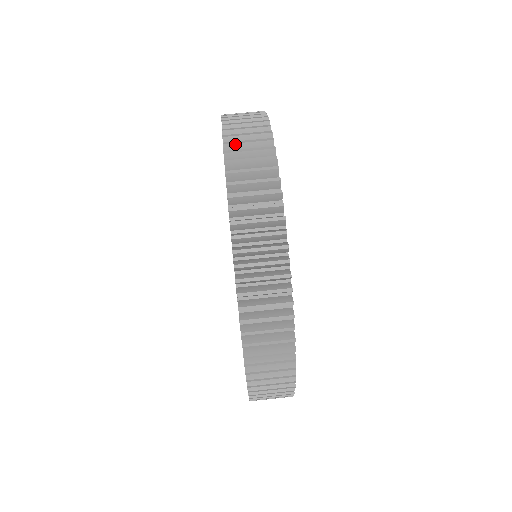
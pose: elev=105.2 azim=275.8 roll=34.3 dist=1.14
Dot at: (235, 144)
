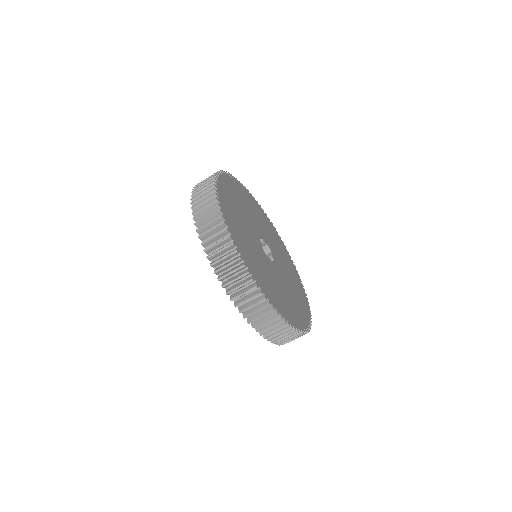
Dot at: (277, 340)
